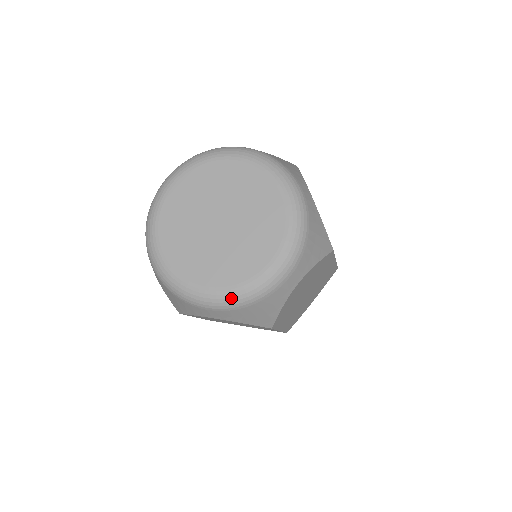
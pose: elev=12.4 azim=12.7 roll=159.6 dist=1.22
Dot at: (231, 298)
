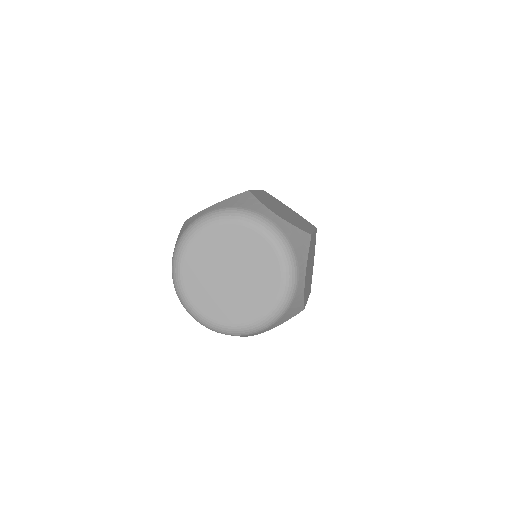
Dot at: (216, 328)
